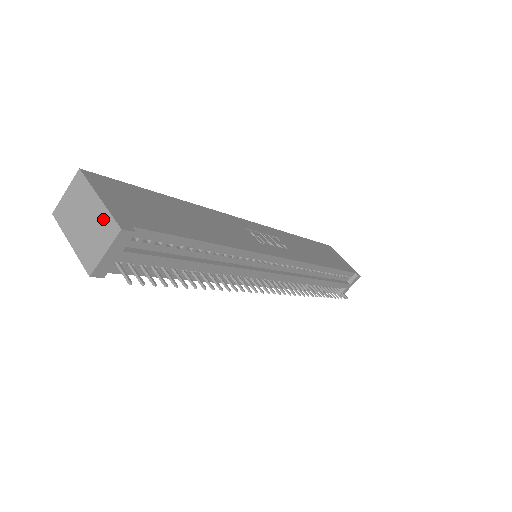
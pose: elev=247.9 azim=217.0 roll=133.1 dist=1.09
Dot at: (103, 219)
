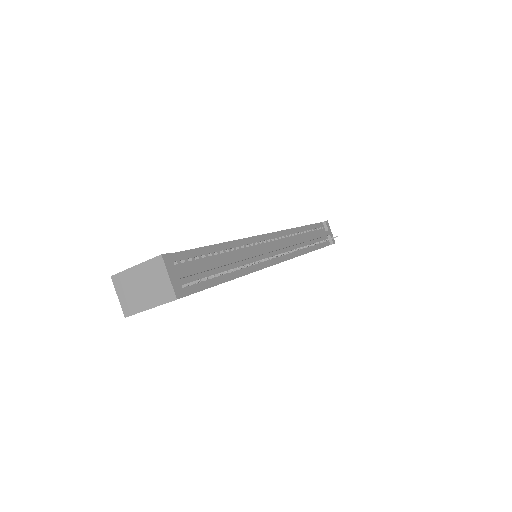
Dot at: (149, 268)
